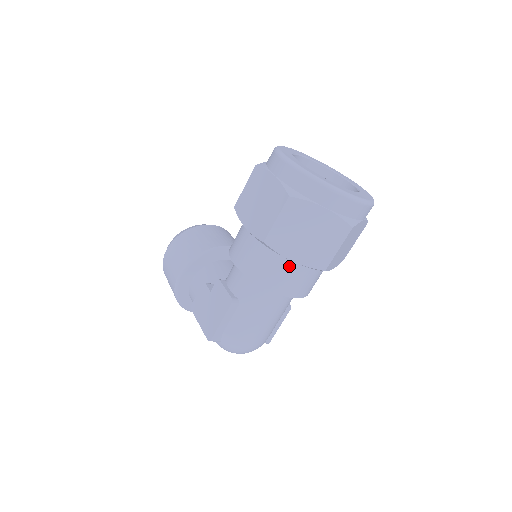
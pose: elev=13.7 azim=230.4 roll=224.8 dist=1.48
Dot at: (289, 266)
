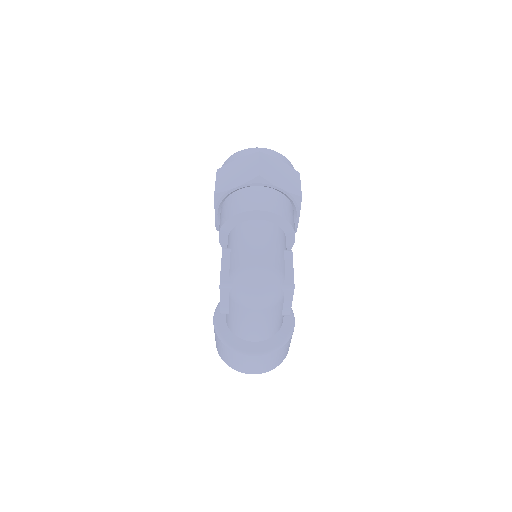
Dot at: (240, 196)
